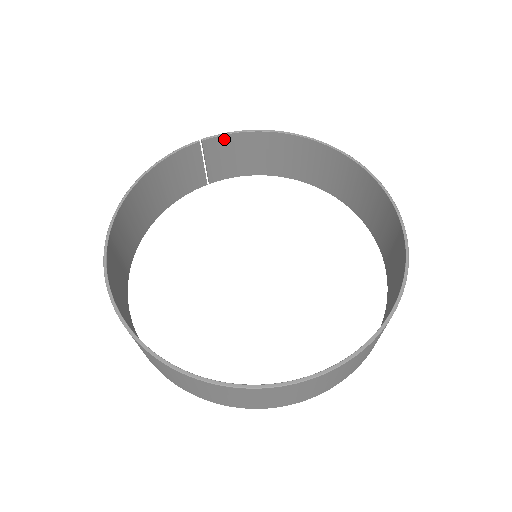
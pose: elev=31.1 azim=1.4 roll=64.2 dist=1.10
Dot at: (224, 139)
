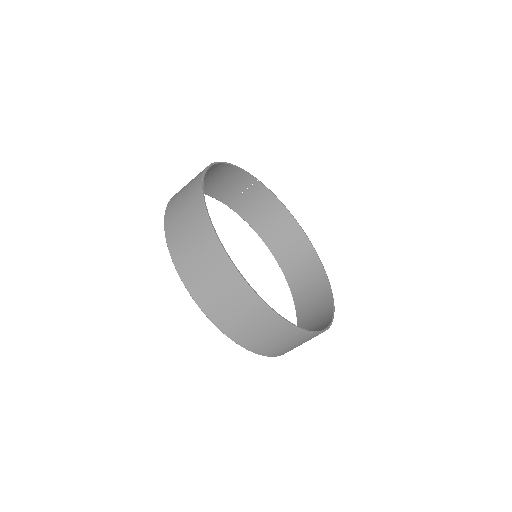
Dot at: (266, 192)
